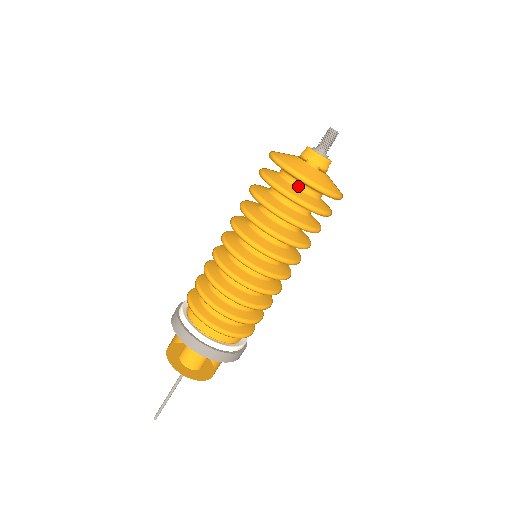
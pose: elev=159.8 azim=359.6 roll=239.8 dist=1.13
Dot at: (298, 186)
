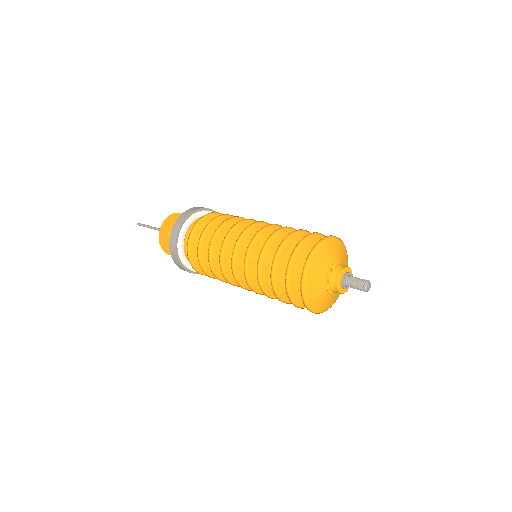
Dot at: occluded
